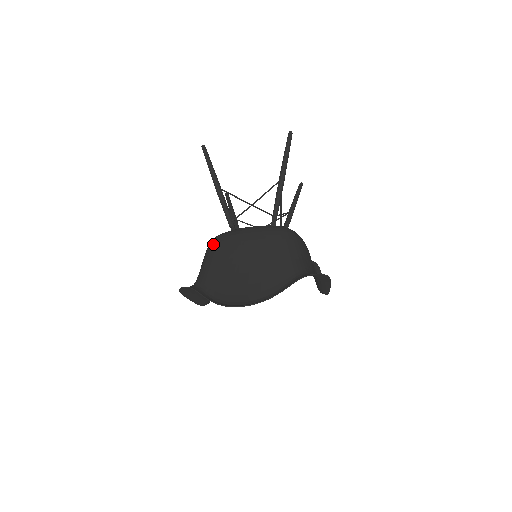
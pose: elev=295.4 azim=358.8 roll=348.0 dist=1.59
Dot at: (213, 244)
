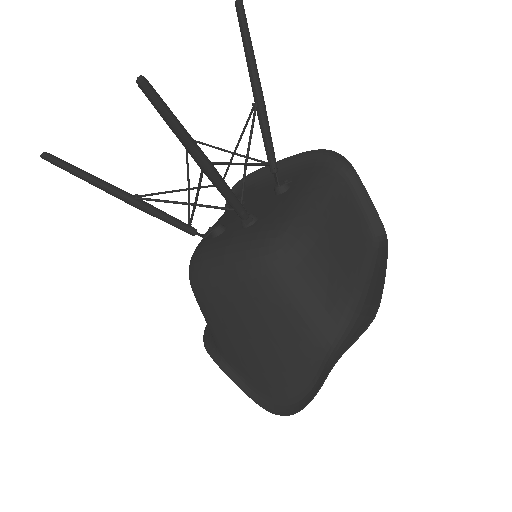
Dot at: (195, 295)
